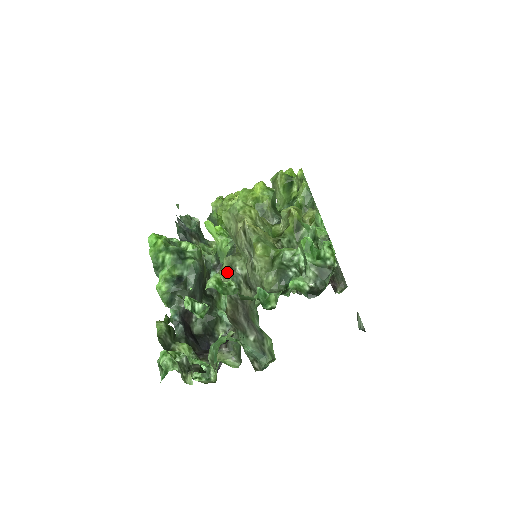
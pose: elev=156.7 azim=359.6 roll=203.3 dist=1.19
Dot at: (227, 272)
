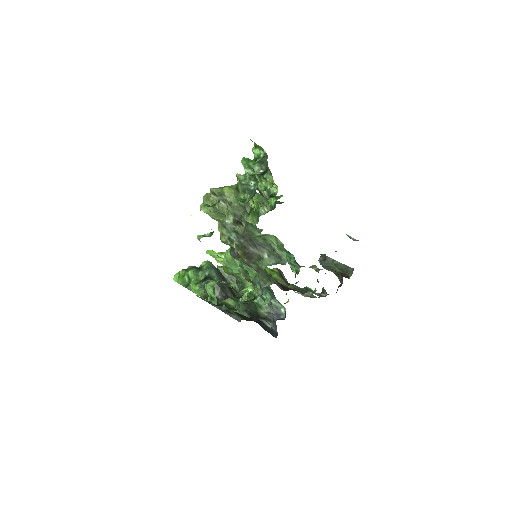
Dot at: (224, 233)
